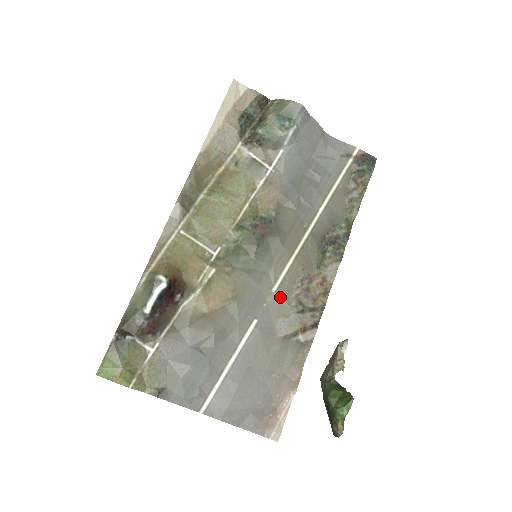
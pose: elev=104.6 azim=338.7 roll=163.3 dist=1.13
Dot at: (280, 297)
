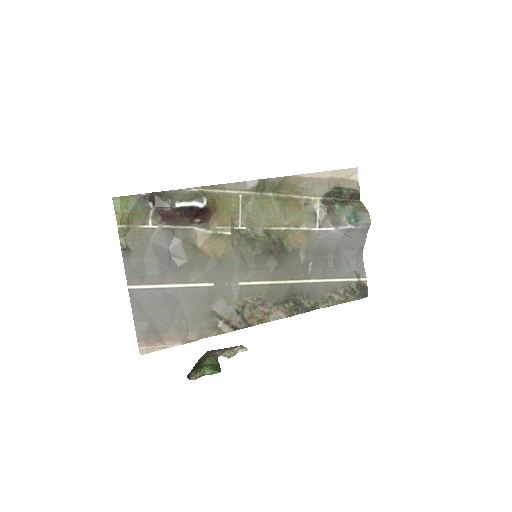
Dot at: (239, 291)
